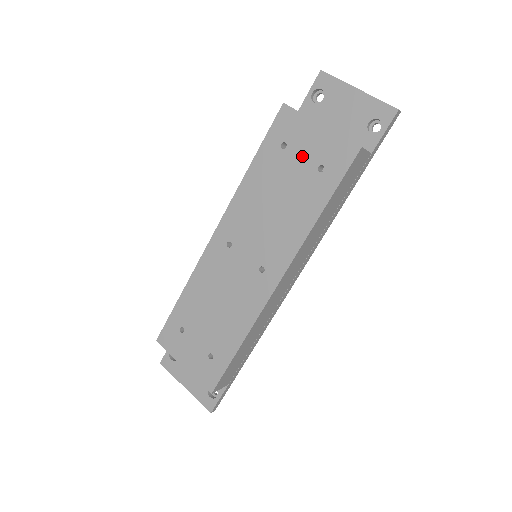
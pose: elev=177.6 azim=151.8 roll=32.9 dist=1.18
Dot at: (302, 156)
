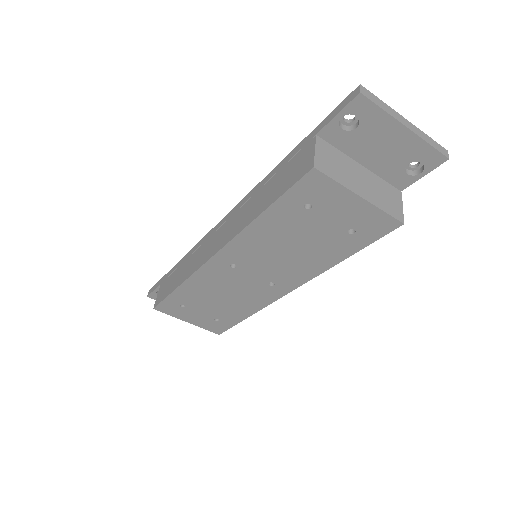
Dot at: (331, 219)
